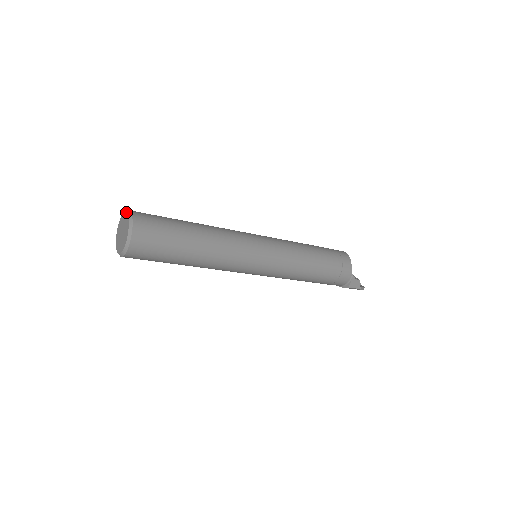
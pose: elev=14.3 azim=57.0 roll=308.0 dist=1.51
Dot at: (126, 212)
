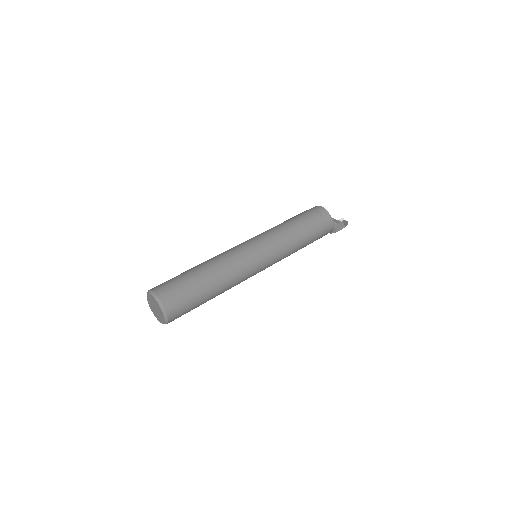
Dot at: (150, 293)
